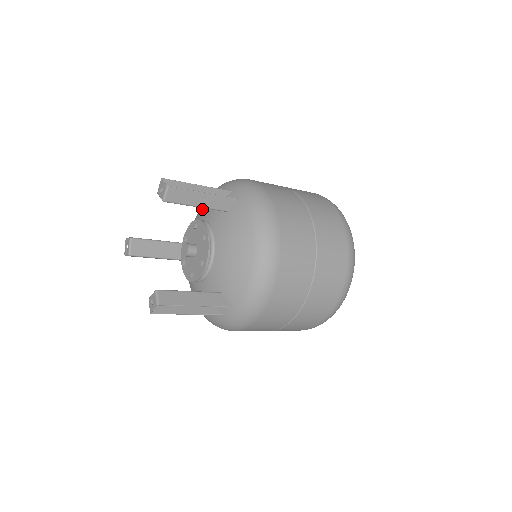
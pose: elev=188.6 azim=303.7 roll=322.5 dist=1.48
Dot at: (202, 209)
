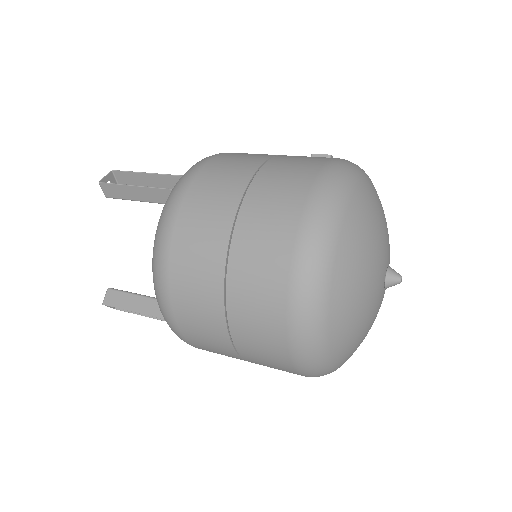
Dot at: occluded
